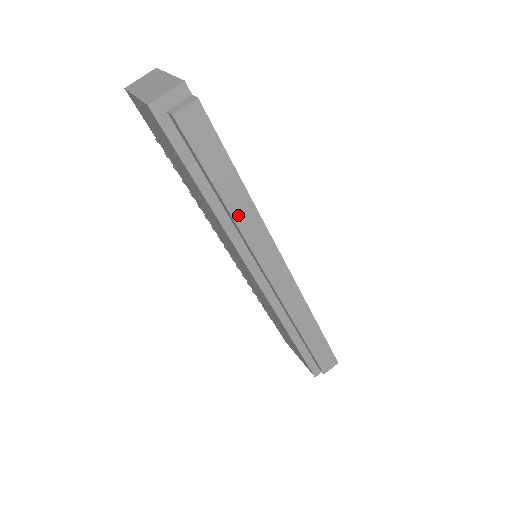
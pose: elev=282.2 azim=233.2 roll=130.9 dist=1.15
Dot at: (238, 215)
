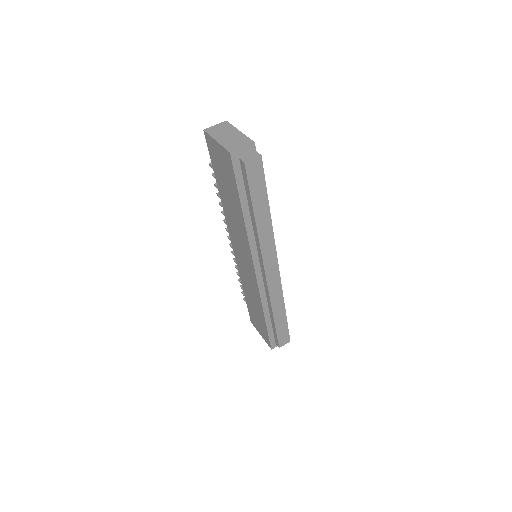
Dot at: (261, 229)
